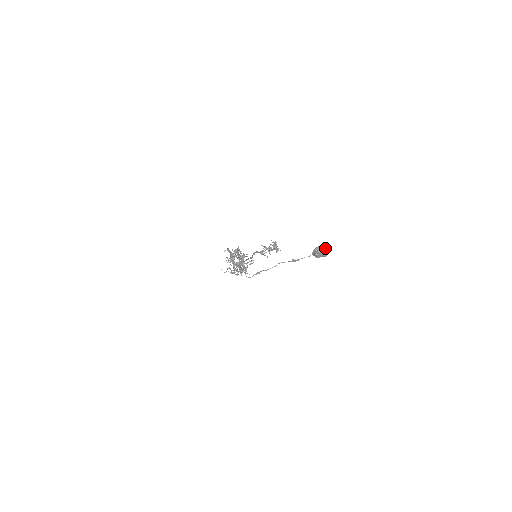
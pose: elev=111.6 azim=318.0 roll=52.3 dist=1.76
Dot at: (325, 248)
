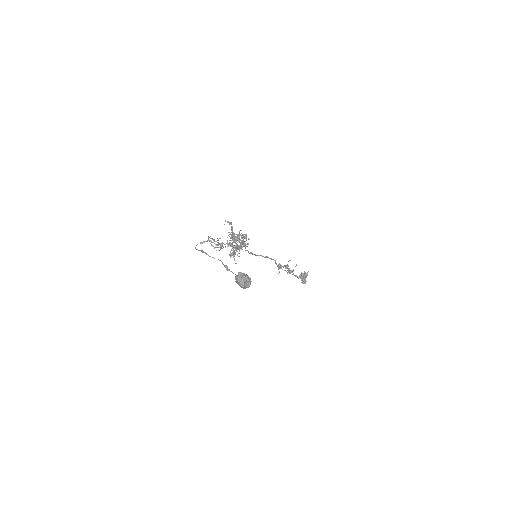
Dot at: (247, 280)
